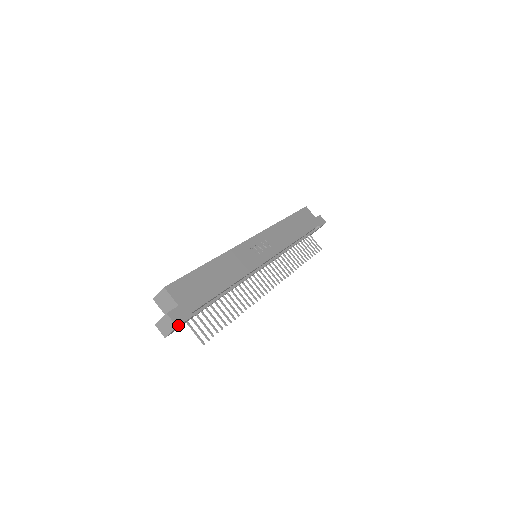
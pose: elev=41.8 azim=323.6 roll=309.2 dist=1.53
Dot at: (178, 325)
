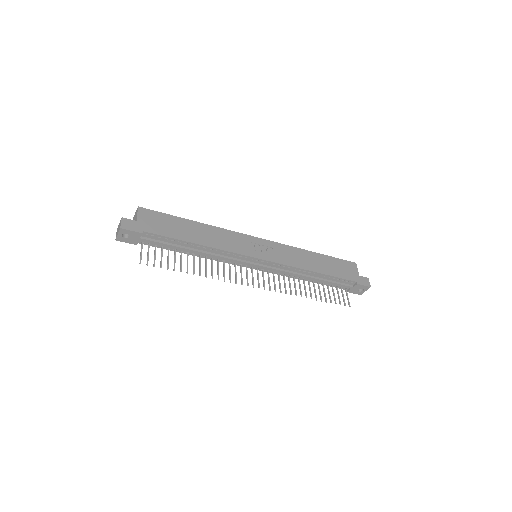
Dot at: (122, 228)
